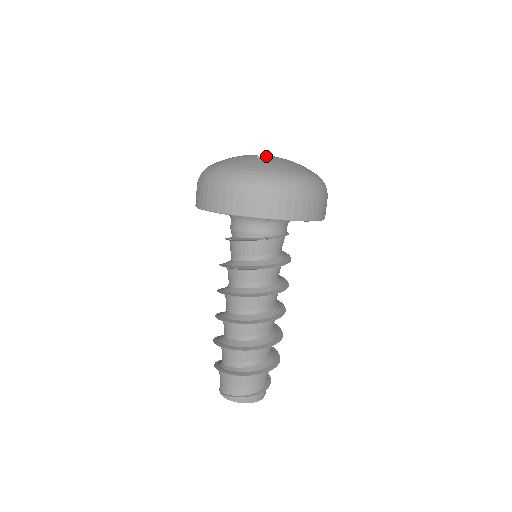
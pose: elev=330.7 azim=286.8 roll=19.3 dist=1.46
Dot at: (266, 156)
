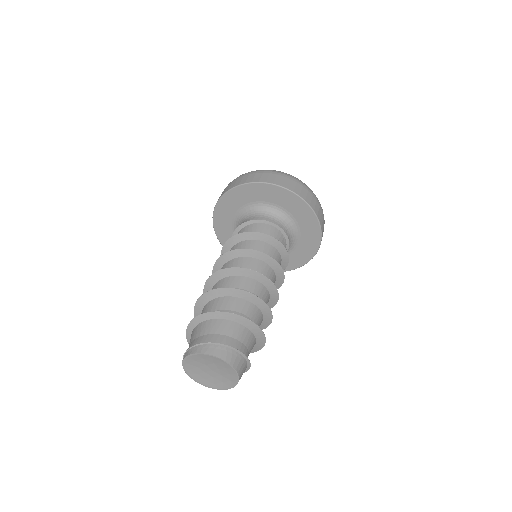
Dot at: occluded
